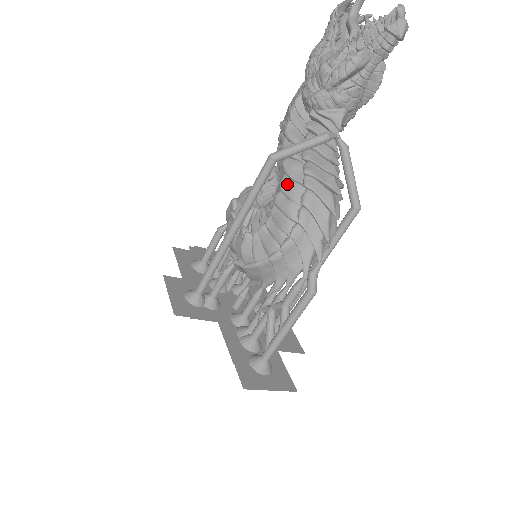
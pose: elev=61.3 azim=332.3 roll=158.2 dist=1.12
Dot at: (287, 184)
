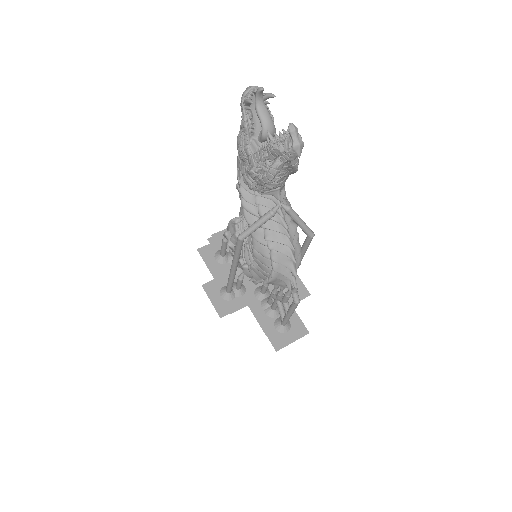
Dot at: (257, 246)
